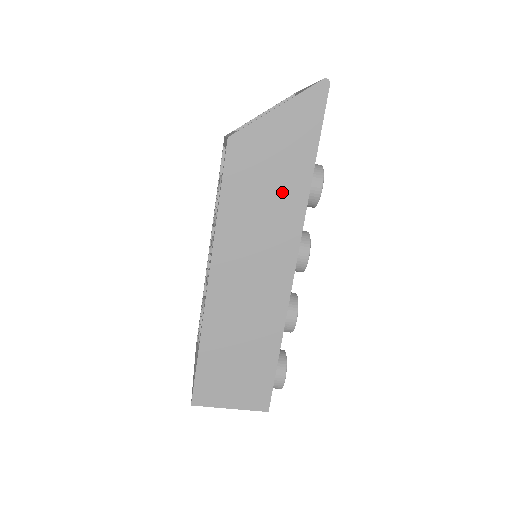
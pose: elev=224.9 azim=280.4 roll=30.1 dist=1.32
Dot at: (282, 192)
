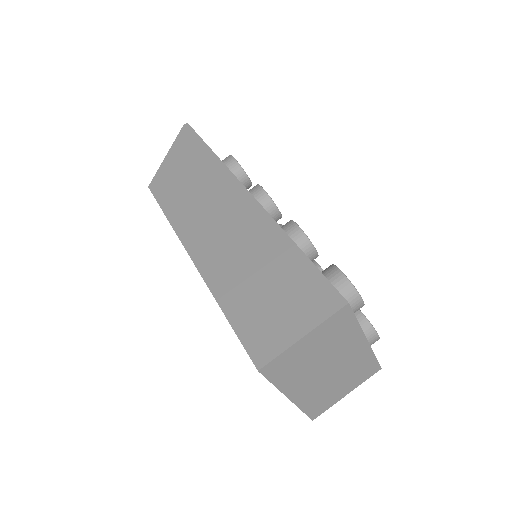
Dot at: (202, 174)
